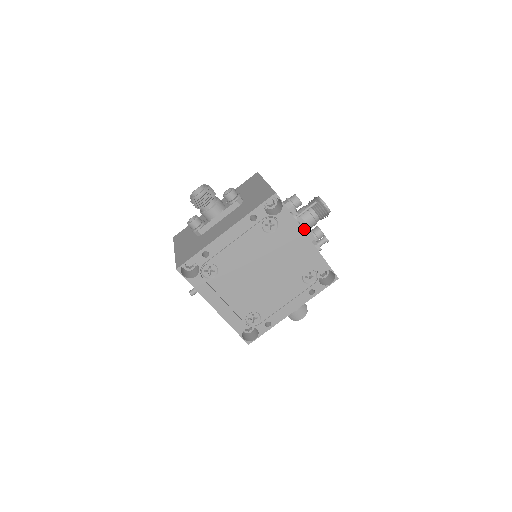
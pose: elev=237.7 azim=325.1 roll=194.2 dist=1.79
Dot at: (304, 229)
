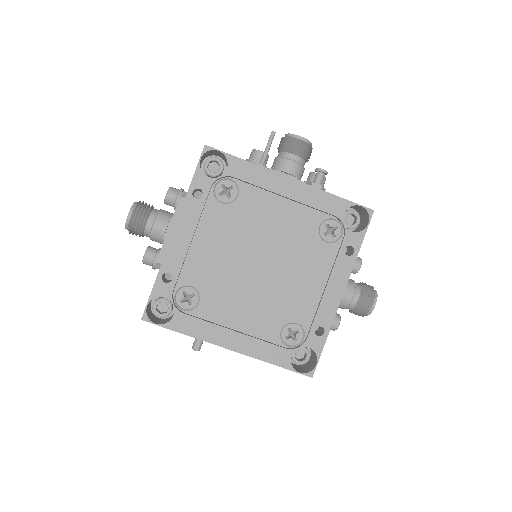
Dot at: occluded
